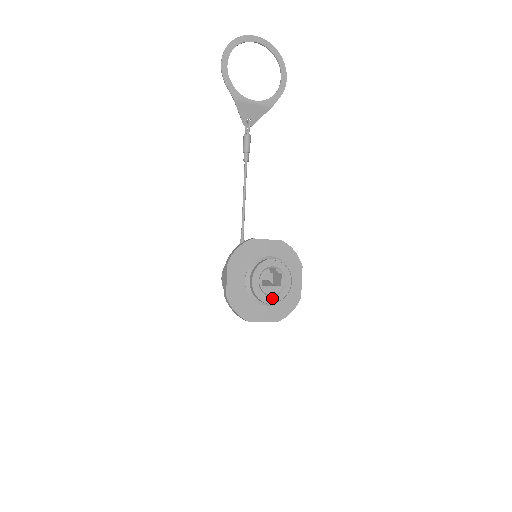
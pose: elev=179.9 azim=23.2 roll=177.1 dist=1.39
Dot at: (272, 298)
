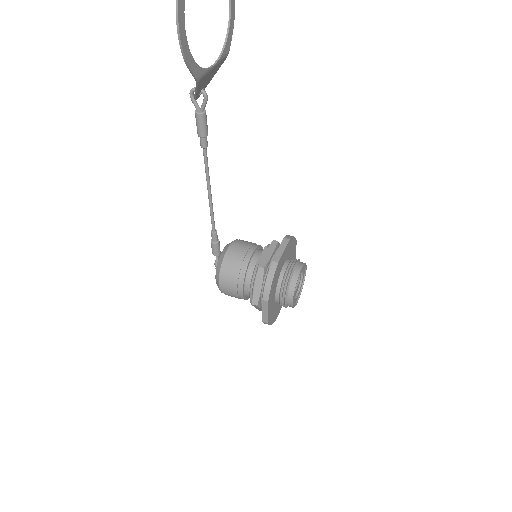
Dot at: (298, 296)
